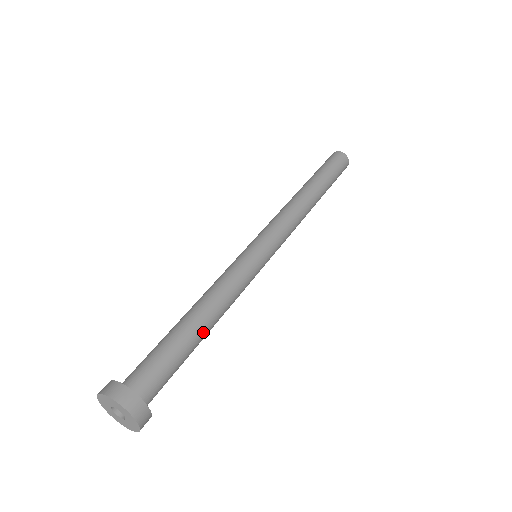
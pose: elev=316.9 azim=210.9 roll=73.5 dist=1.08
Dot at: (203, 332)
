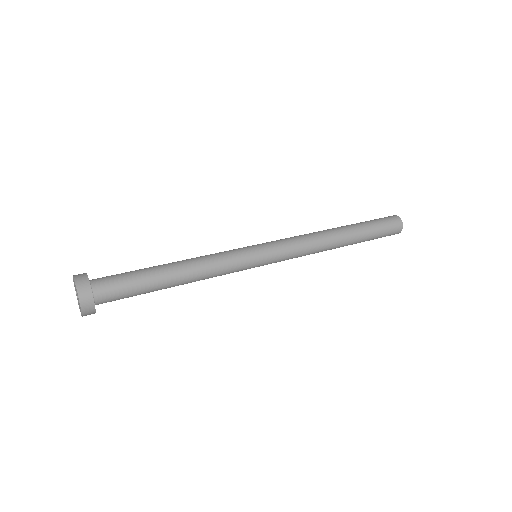
Dot at: (170, 281)
